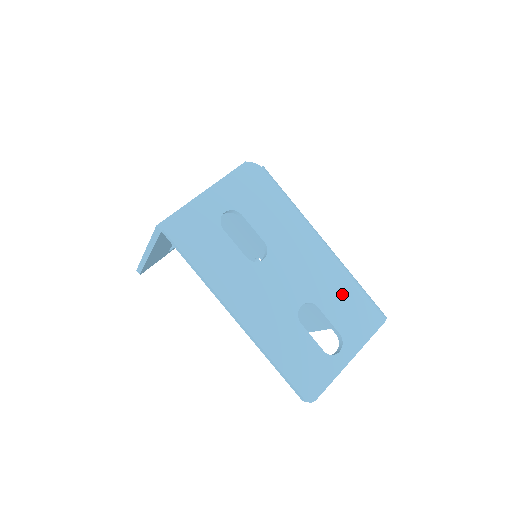
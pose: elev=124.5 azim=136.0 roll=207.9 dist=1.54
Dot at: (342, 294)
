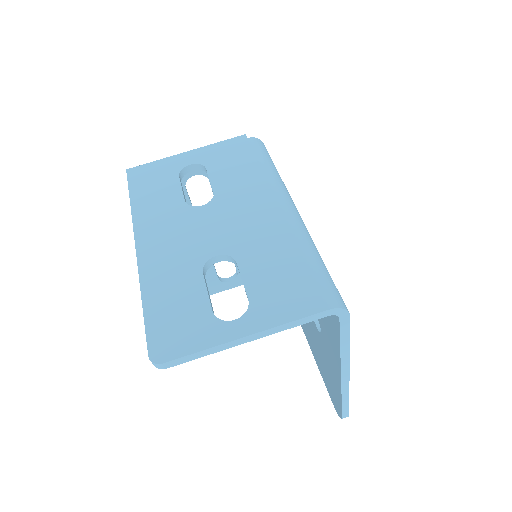
Dot at: (280, 258)
